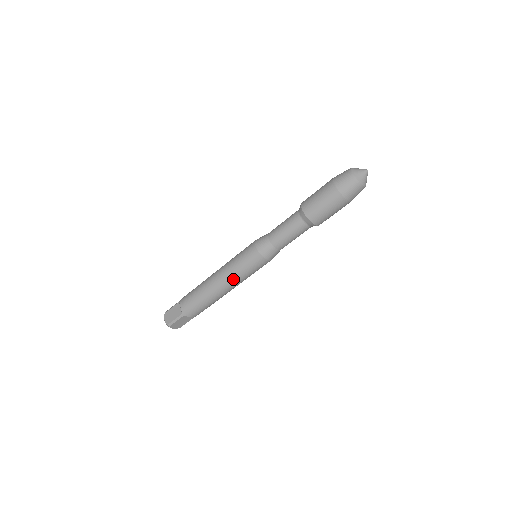
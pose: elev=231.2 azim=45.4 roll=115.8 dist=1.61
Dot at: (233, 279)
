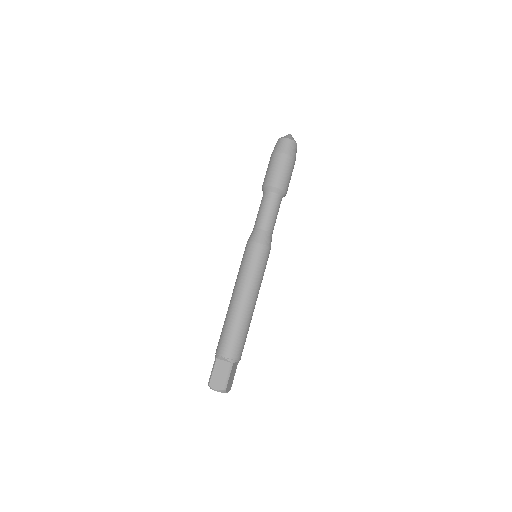
Dot at: (255, 286)
